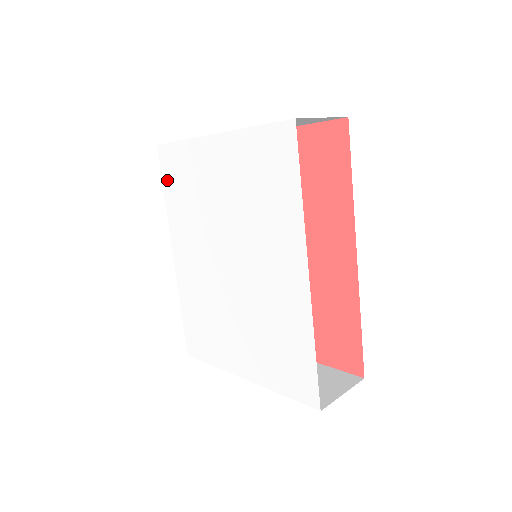
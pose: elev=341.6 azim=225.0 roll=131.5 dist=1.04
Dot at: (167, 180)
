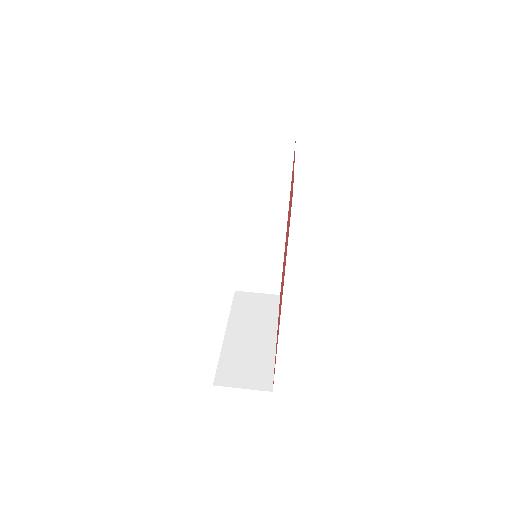
Dot at: occluded
